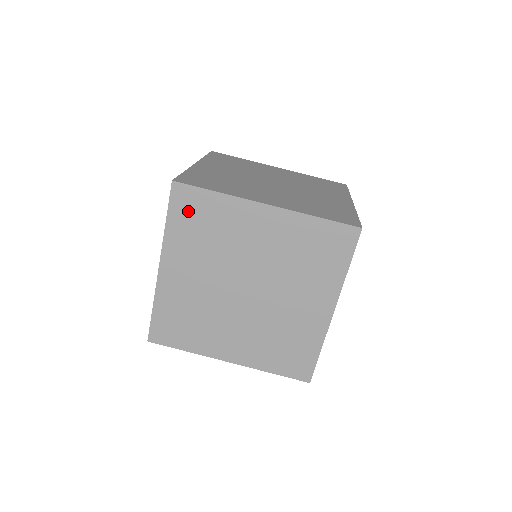
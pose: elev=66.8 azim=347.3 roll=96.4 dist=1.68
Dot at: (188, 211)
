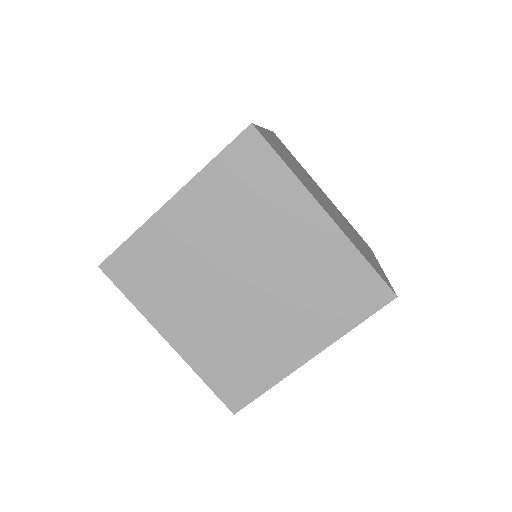
Dot at: (244, 164)
